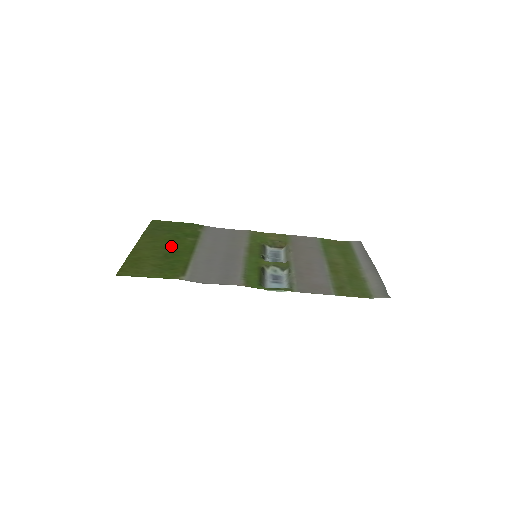
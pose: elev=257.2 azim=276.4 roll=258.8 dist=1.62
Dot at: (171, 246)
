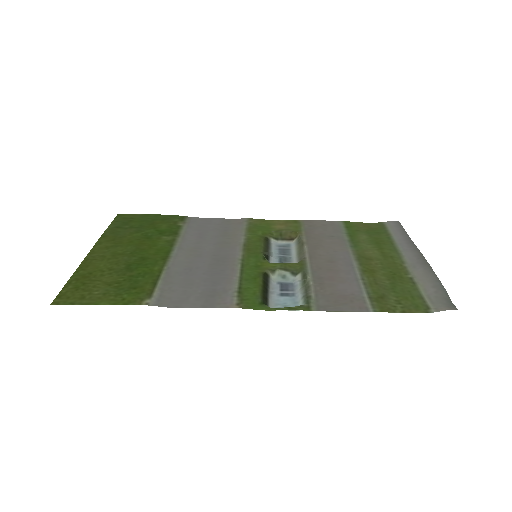
Dot at: (137, 251)
